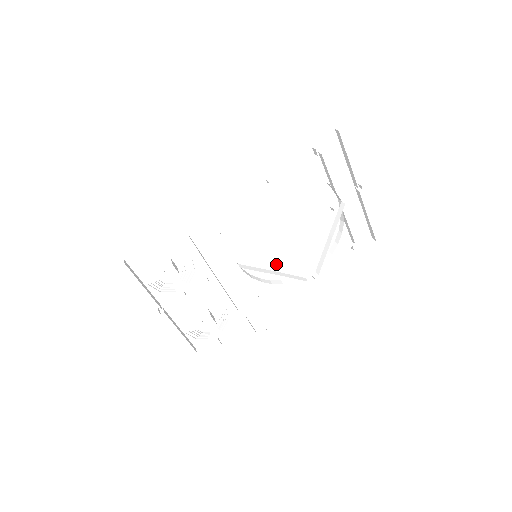
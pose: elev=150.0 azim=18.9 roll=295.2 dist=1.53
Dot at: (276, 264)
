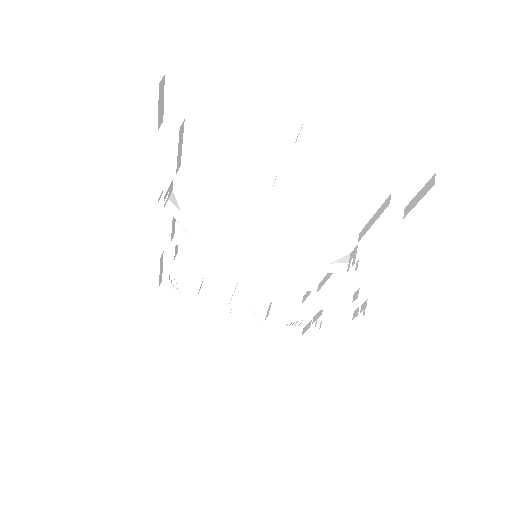
Dot at: (298, 252)
